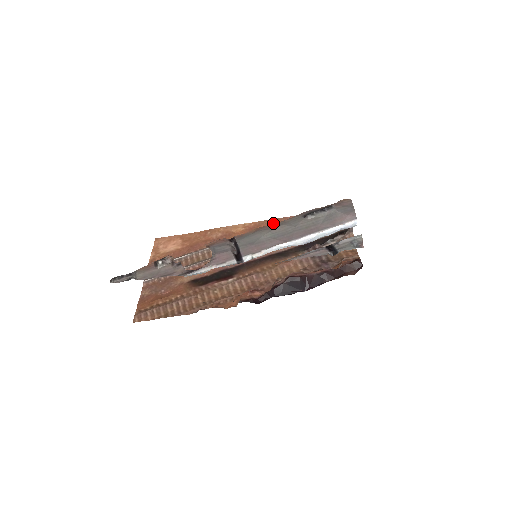
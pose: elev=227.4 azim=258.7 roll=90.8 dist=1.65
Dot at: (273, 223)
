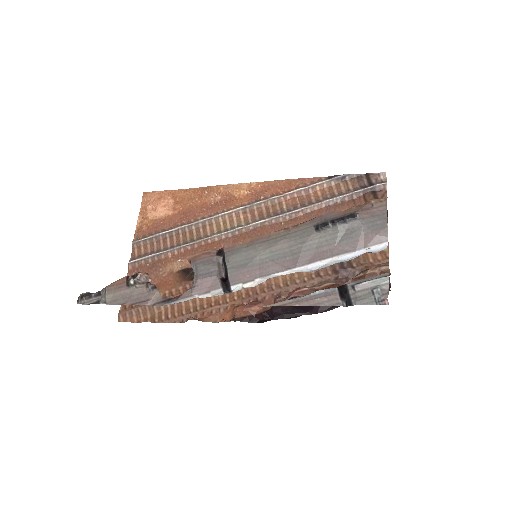
Dot at: (286, 187)
